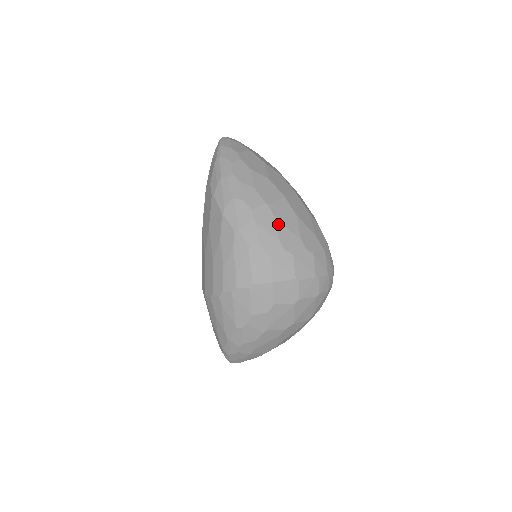
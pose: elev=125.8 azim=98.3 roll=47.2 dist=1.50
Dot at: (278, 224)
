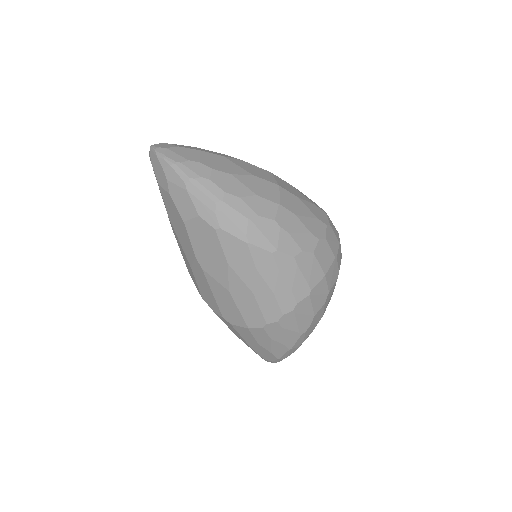
Dot at: (299, 218)
